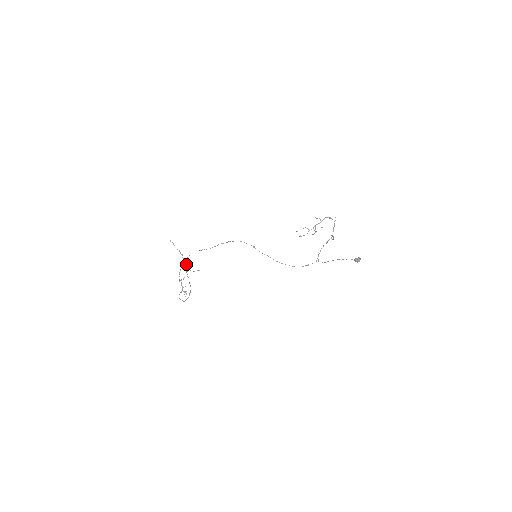
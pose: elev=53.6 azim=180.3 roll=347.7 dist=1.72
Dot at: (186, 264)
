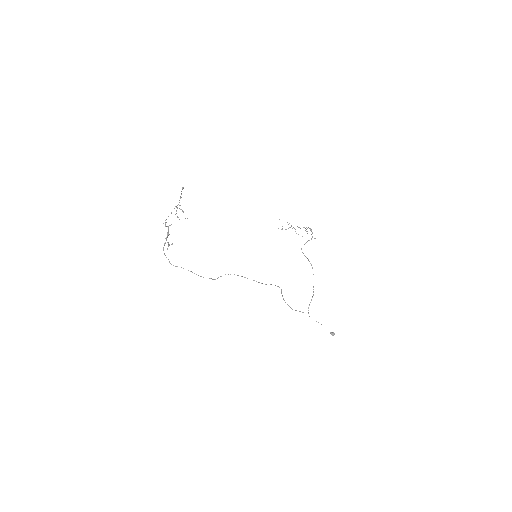
Dot at: occluded
